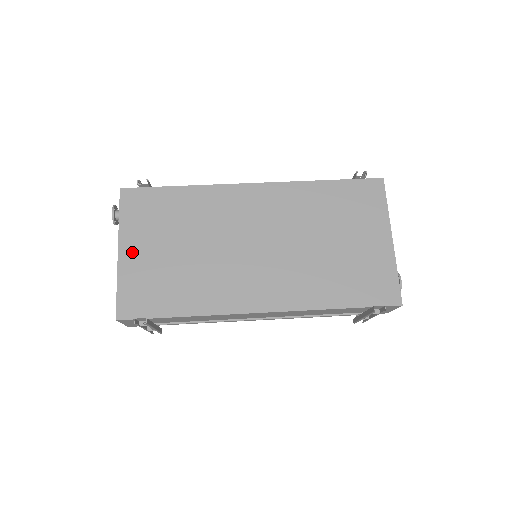
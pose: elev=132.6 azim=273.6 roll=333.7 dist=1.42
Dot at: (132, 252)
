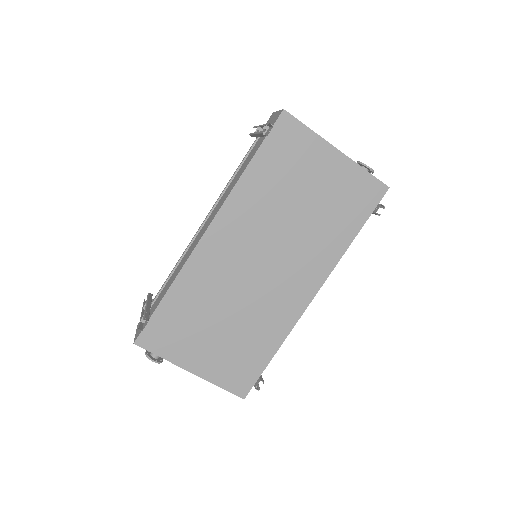
Dot at: (199, 363)
